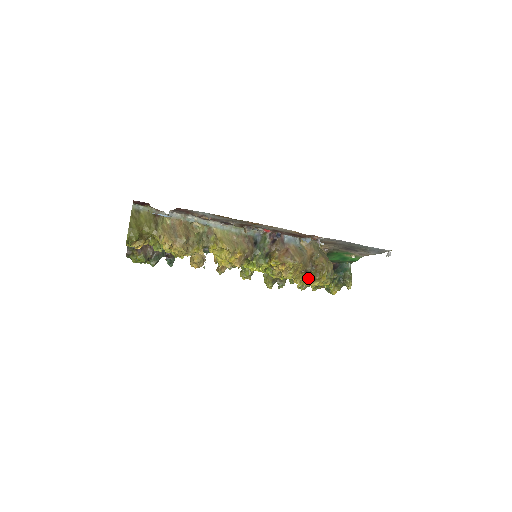
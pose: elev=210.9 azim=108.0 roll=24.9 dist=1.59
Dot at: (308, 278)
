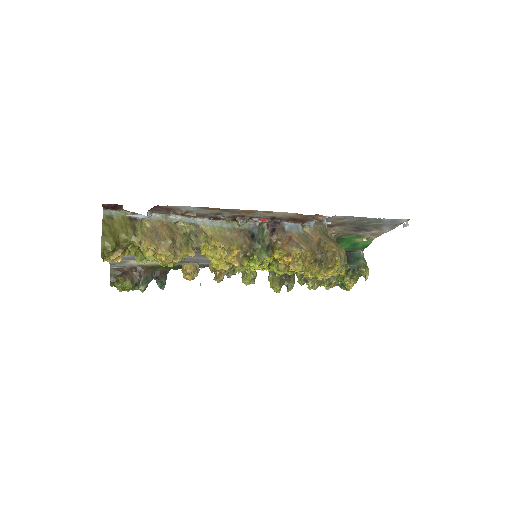
Dot at: (320, 268)
